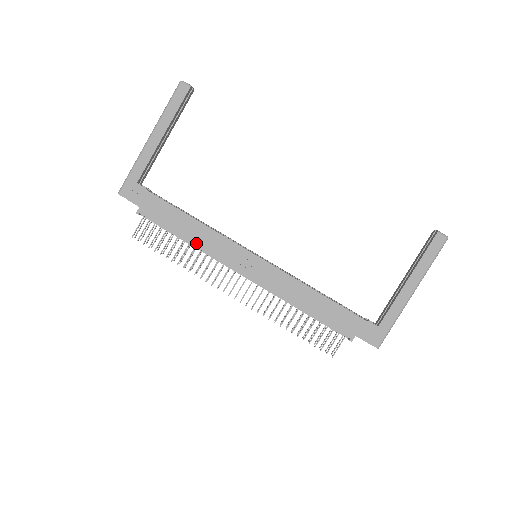
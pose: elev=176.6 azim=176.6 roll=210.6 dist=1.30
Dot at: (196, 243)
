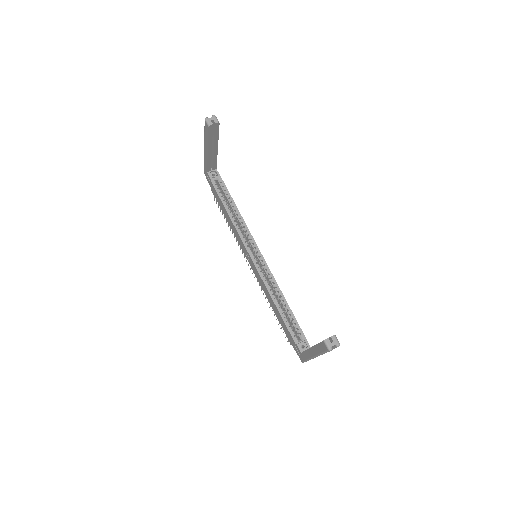
Dot at: (231, 227)
